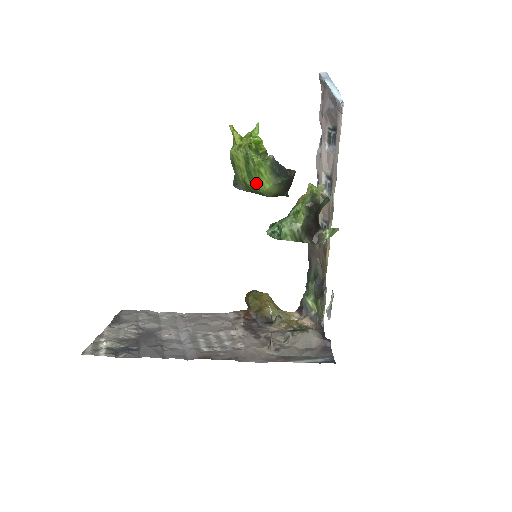
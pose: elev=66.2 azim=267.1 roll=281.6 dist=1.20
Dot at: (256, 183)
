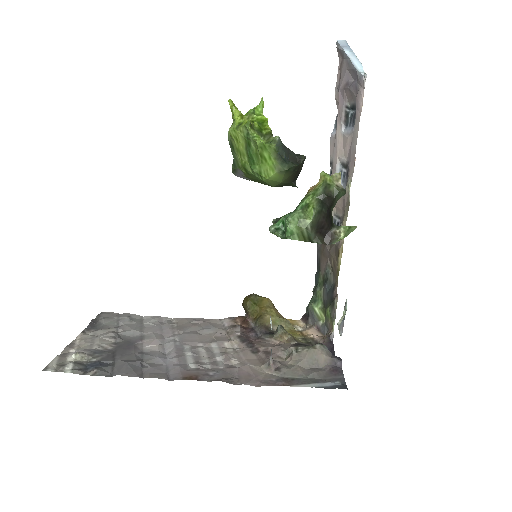
Dot at: (258, 170)
